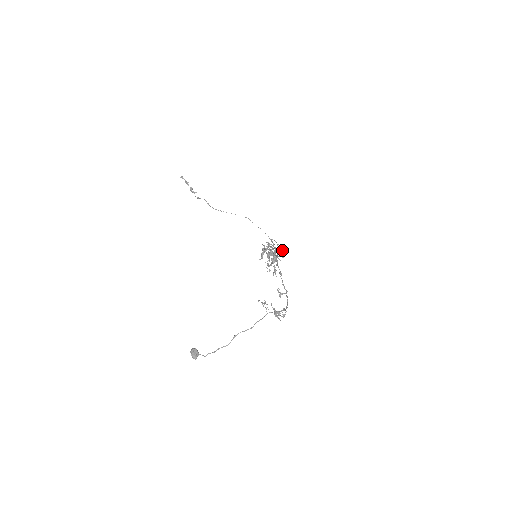
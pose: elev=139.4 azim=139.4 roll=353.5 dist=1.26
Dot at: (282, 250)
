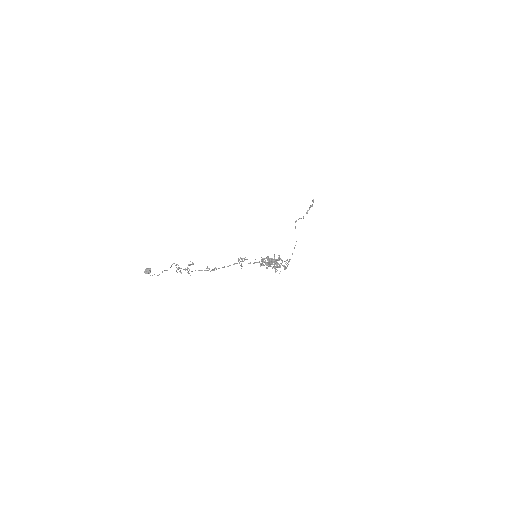
Dot at: (284, 268)
